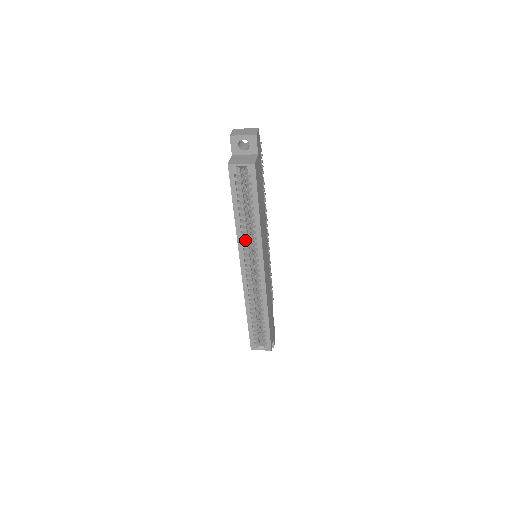
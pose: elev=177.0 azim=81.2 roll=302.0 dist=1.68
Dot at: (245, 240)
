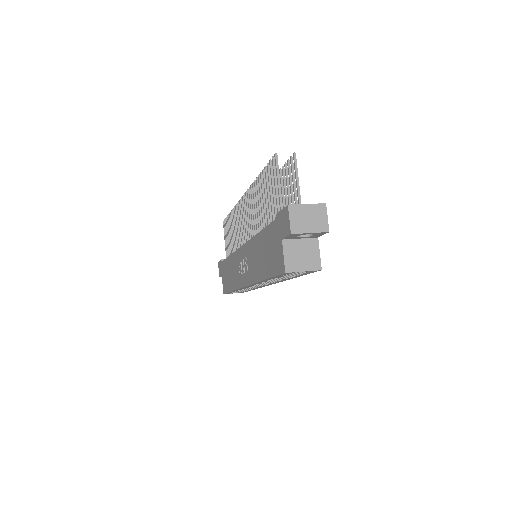
Dot at: occluded
